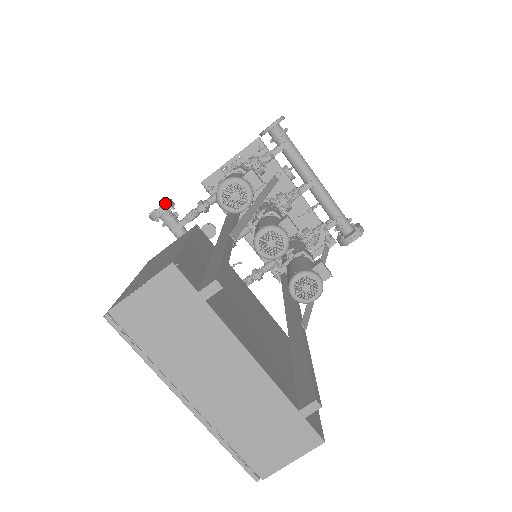
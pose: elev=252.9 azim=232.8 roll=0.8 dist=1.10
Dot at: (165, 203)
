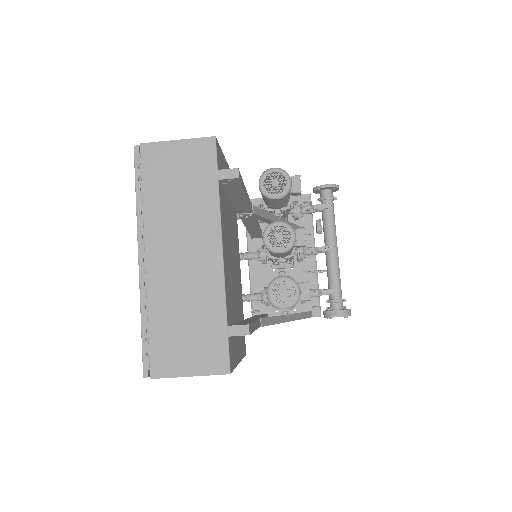
Dot at: occluded
